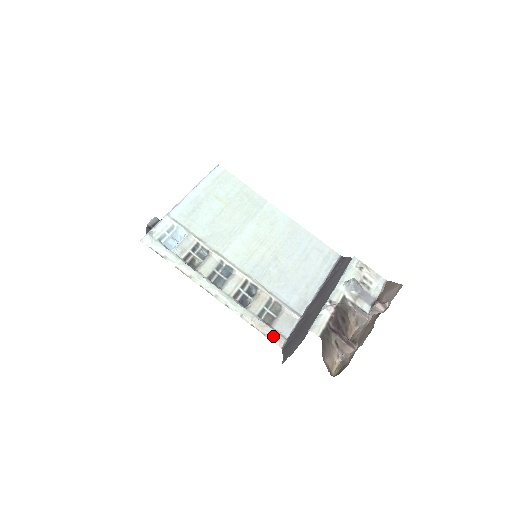
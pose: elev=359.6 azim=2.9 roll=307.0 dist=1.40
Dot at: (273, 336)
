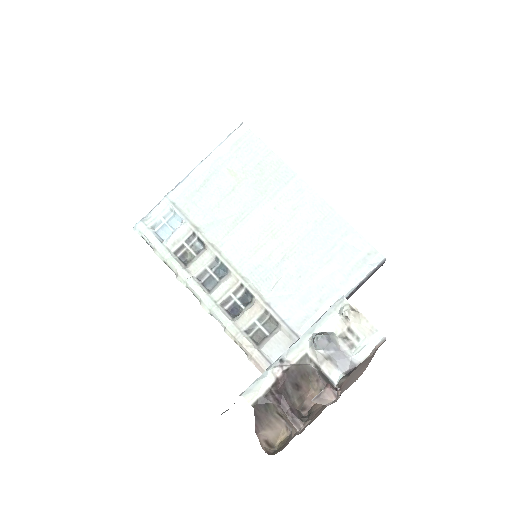
Dot at: (256, 360)
